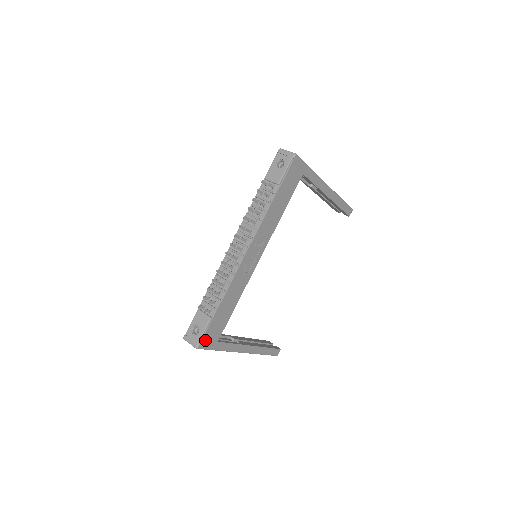
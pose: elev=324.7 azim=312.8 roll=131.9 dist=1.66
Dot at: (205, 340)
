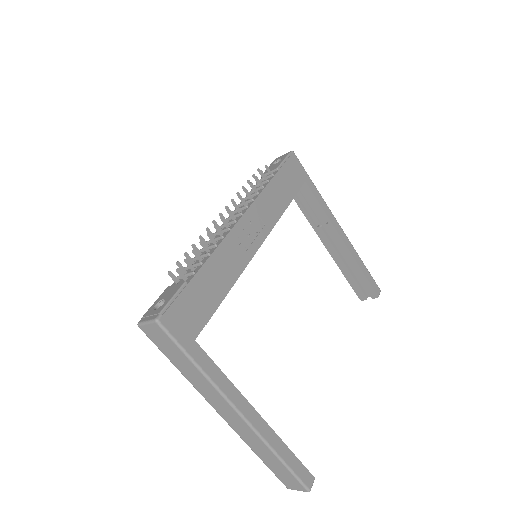
Dot at: (173, 316)
